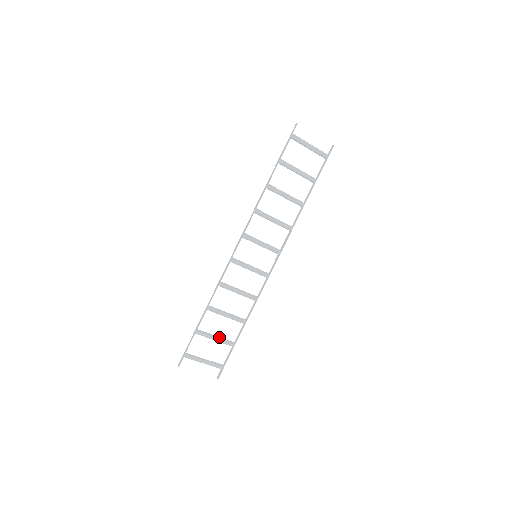
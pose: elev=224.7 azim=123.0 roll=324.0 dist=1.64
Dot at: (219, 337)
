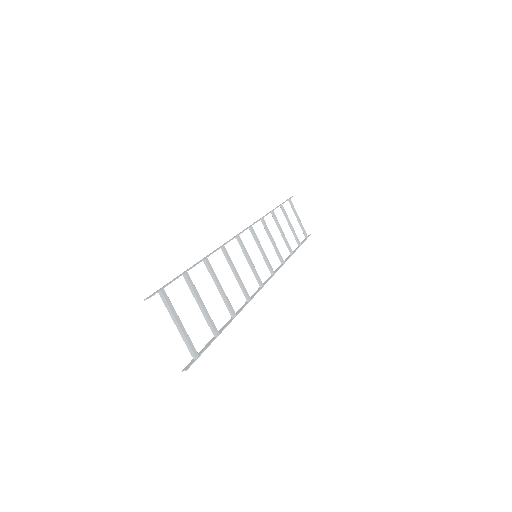
Dot at: (205, 307)
